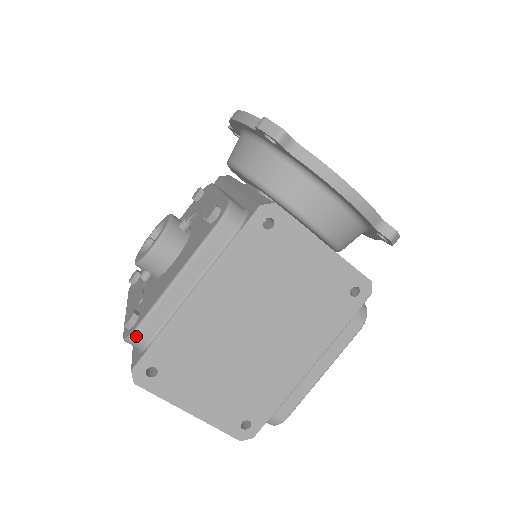
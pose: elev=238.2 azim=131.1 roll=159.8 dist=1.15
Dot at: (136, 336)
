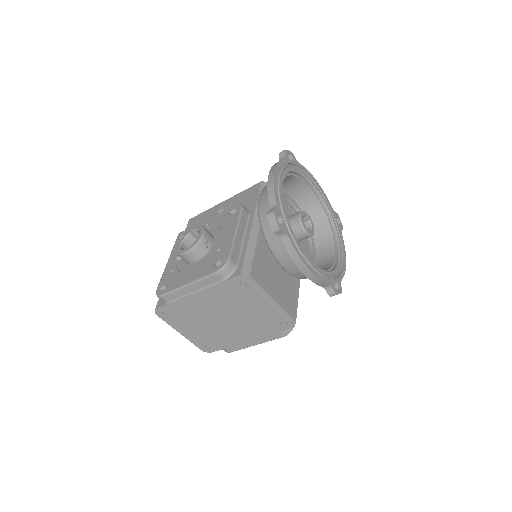
Dot at: (161, 298)
